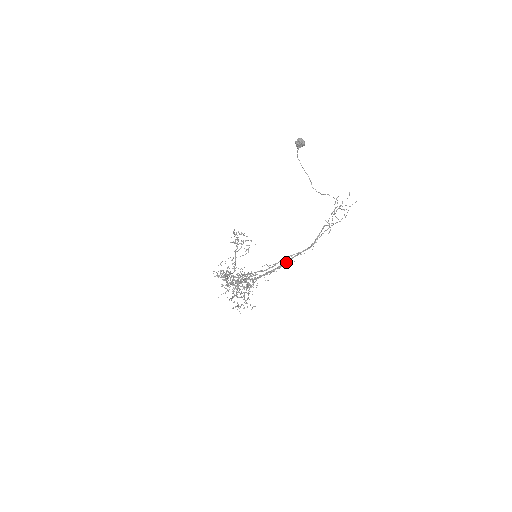
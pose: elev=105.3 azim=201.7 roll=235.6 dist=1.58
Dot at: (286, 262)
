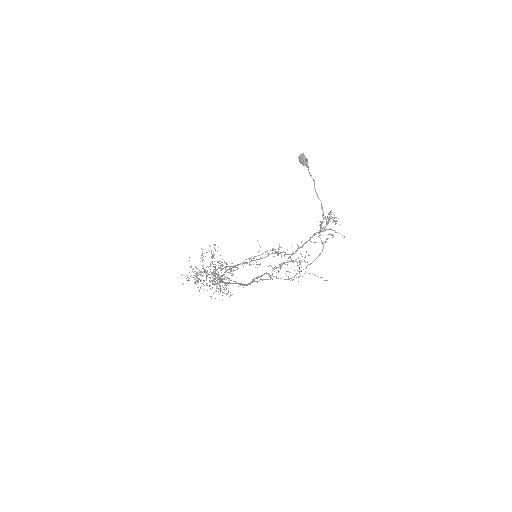
Dot at: (228, 283)
